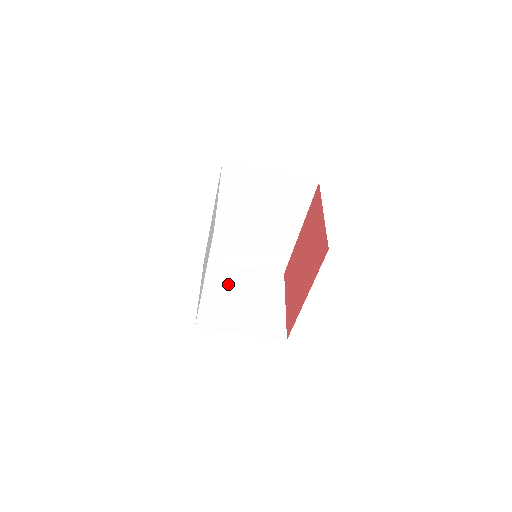
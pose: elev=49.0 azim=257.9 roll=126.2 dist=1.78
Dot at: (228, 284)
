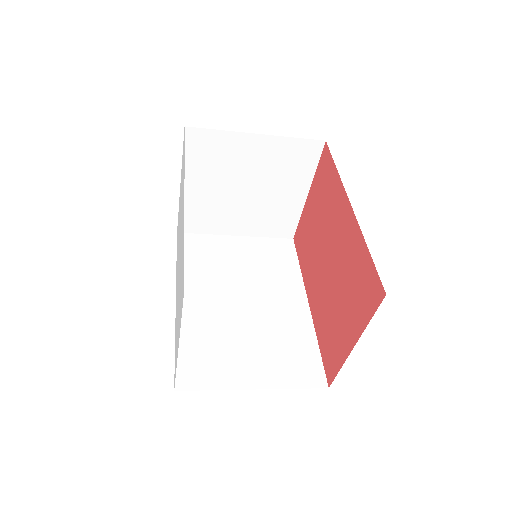
Dot at: (225, 169)
